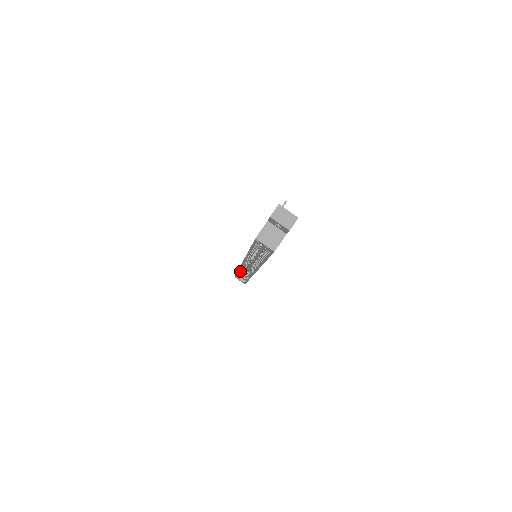
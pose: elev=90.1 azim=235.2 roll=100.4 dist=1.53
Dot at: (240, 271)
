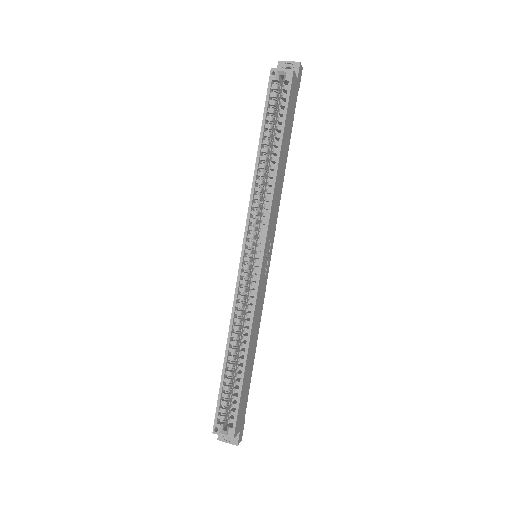
Dot at: (229, 348)
